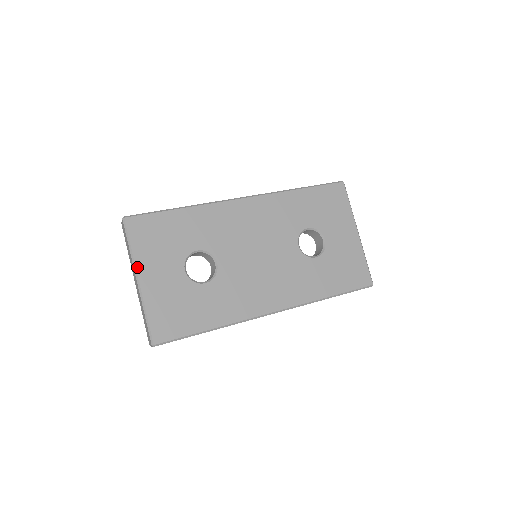
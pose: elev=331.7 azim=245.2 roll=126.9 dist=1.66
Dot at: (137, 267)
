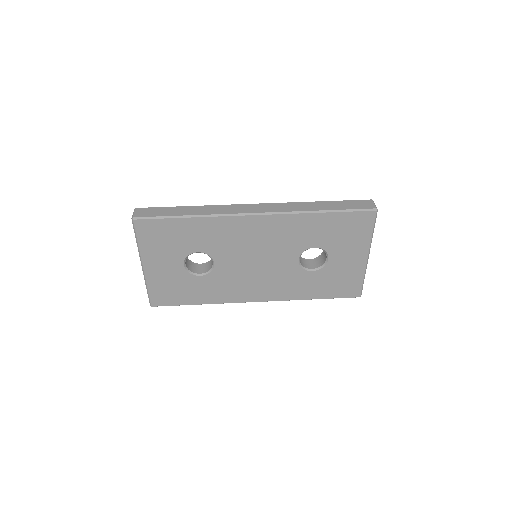
Dot at: (142, 257)
